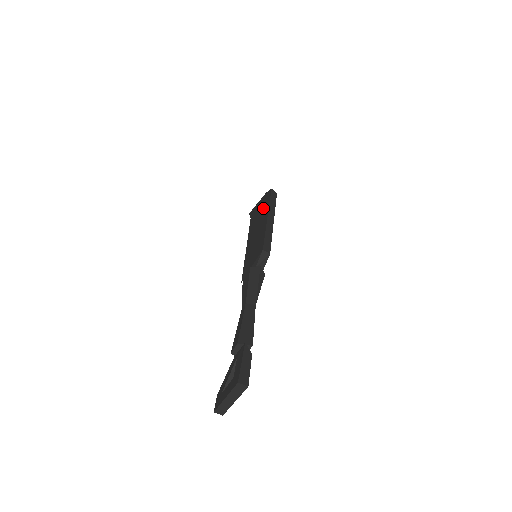
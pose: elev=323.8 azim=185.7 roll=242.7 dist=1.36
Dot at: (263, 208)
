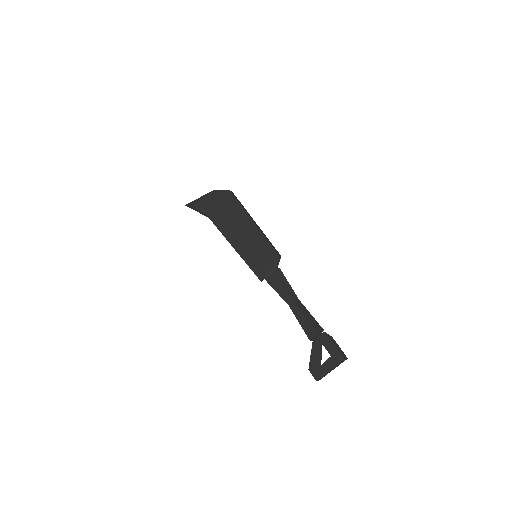
Dot at: (232, 210)
